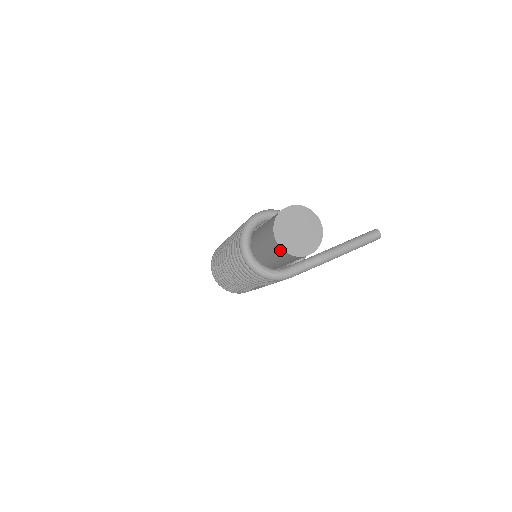
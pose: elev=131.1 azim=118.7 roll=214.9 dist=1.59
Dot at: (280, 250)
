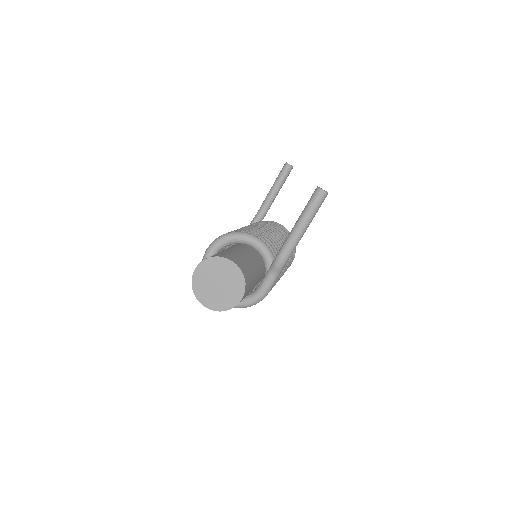
Dot at: (217, 310)
